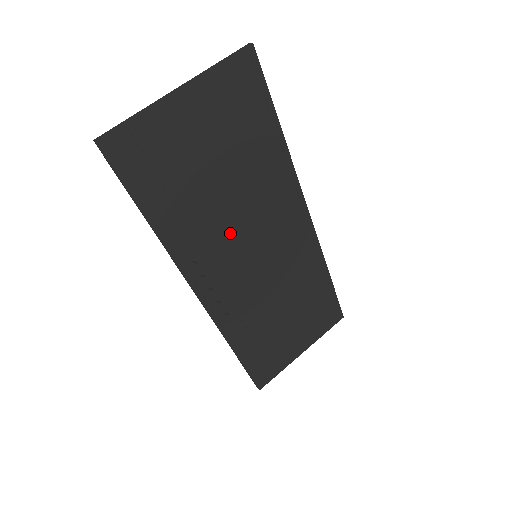
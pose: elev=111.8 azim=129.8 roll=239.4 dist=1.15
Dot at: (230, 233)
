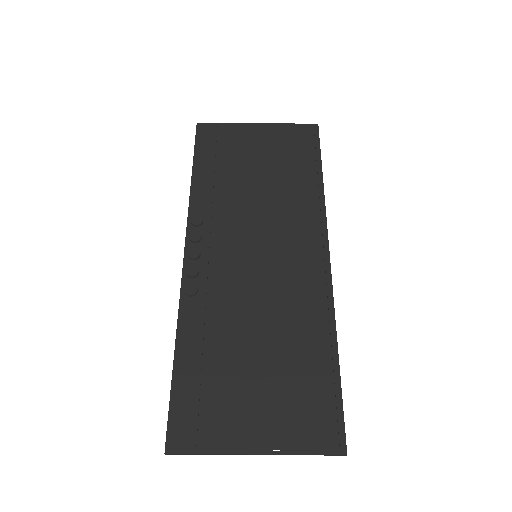
Dot at: (243, 219)
